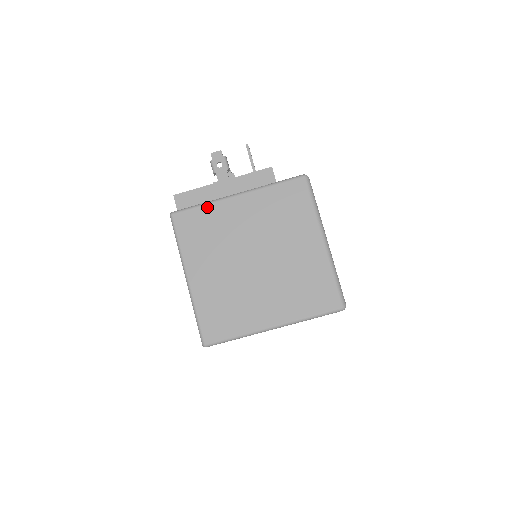
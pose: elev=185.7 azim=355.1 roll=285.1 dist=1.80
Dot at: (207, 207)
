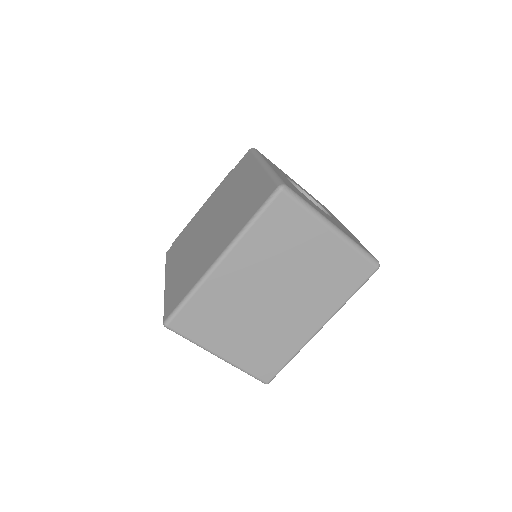
Dot at: (187, 228)
